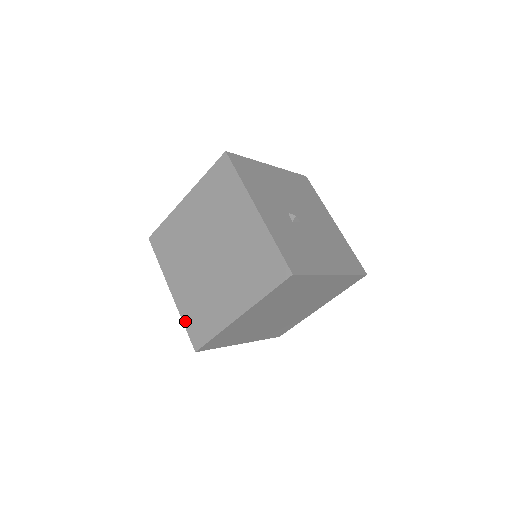
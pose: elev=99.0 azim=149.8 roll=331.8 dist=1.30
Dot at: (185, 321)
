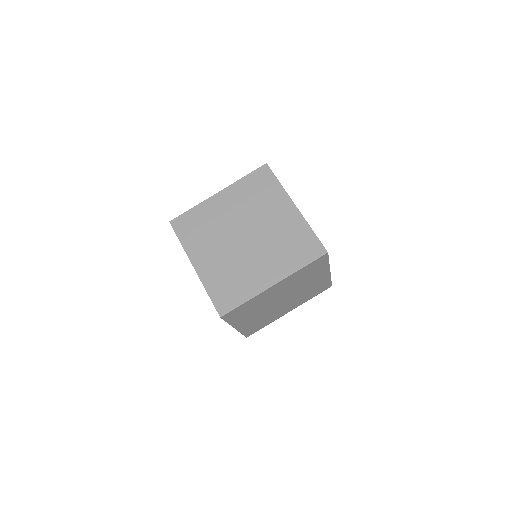
Dot at: (210, 291)
